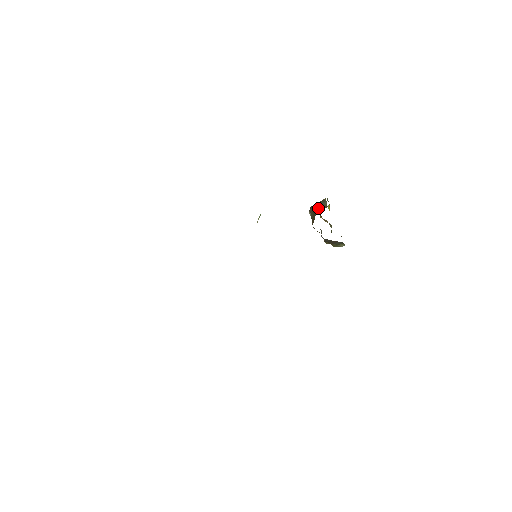
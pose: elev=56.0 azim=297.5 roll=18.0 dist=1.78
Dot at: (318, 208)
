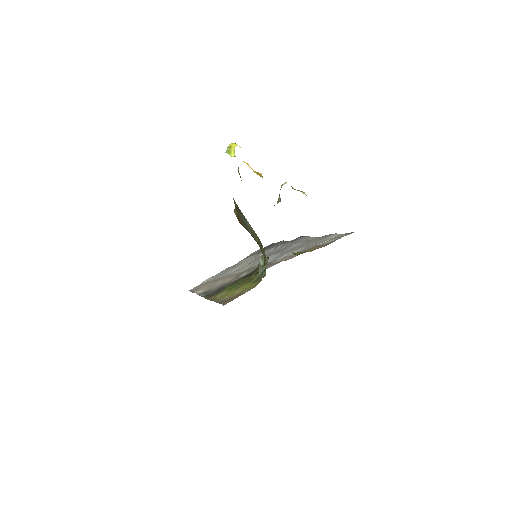
Dot at: occluded
